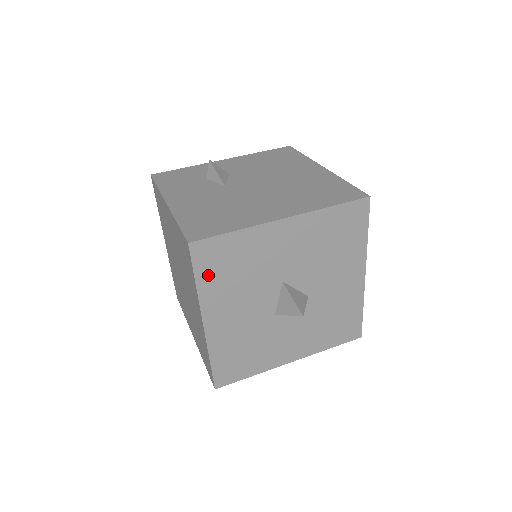
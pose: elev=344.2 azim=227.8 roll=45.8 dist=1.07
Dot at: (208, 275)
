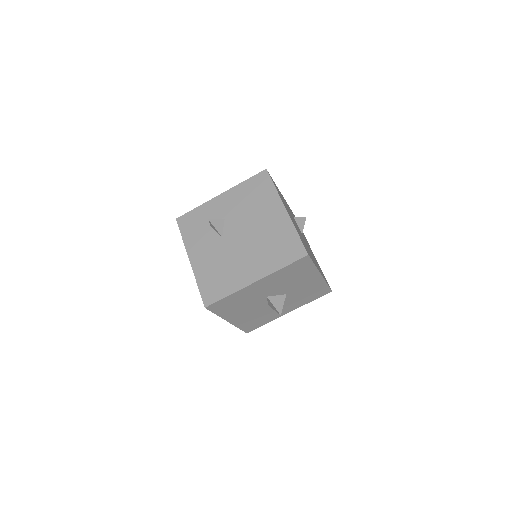
Dot at: (222, 311)
